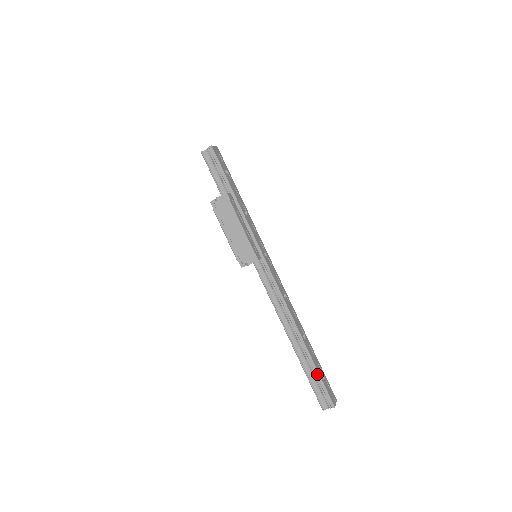
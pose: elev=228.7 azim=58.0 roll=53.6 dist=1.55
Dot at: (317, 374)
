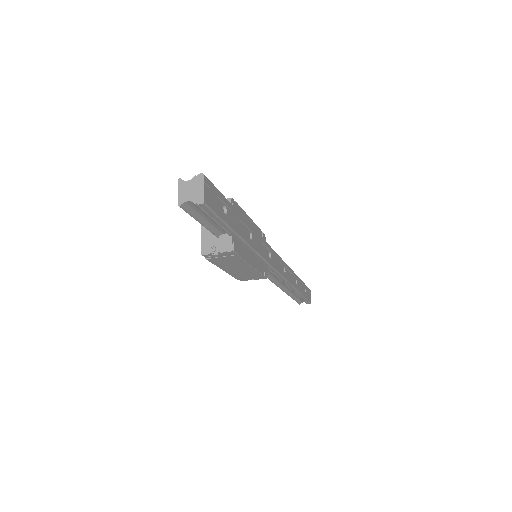
Dot at: (303, 298)
